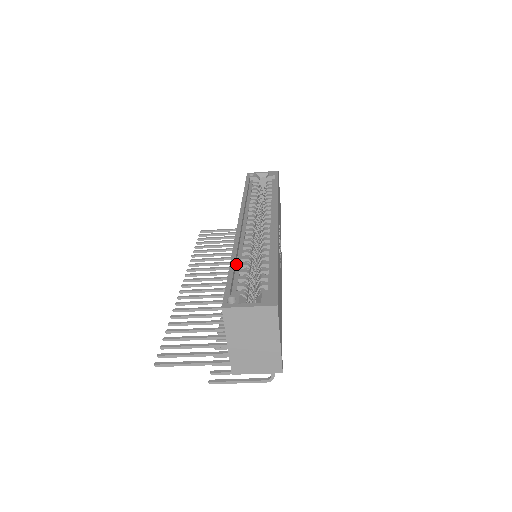
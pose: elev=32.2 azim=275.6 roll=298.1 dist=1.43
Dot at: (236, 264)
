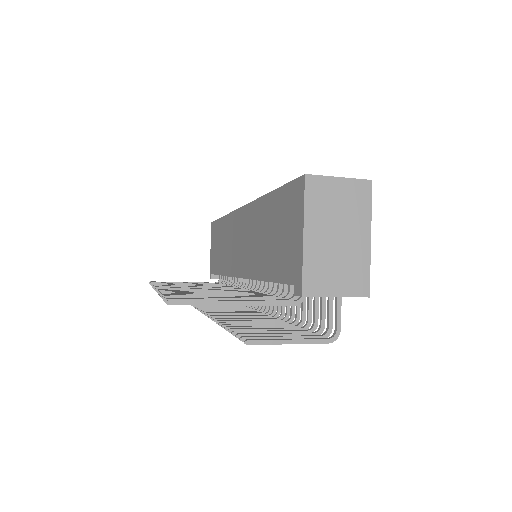
Dot at: occluded
